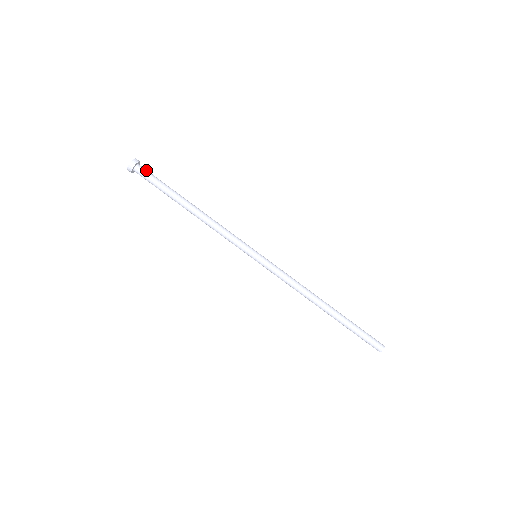
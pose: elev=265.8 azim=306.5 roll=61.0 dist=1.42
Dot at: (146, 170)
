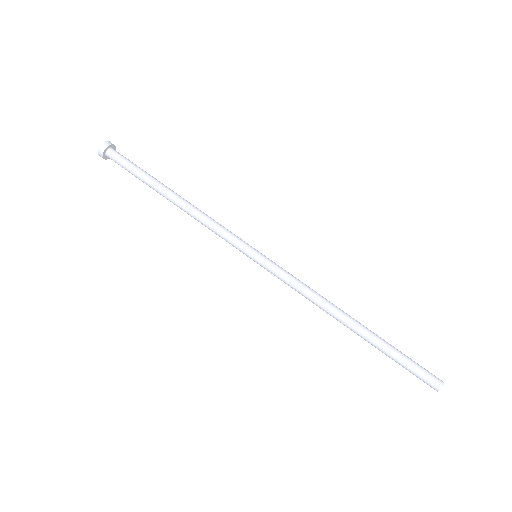
Dot at: (122, 156)
